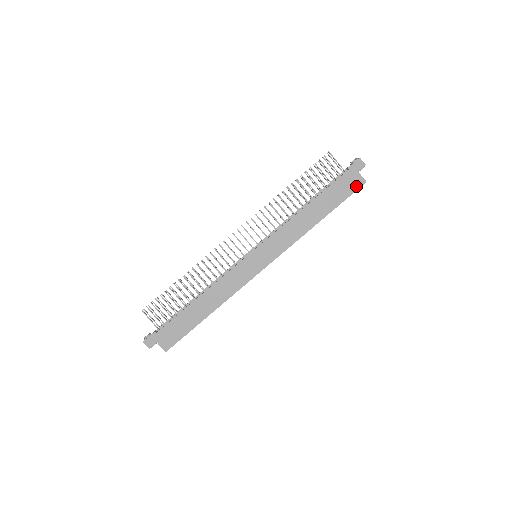
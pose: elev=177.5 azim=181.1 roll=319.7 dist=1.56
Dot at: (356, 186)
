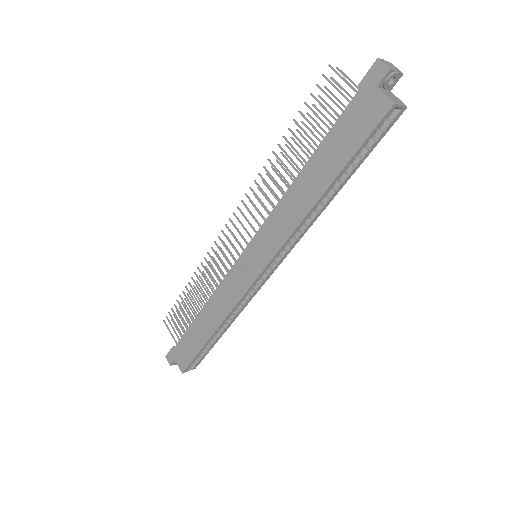
Dot at: (375, 117)
